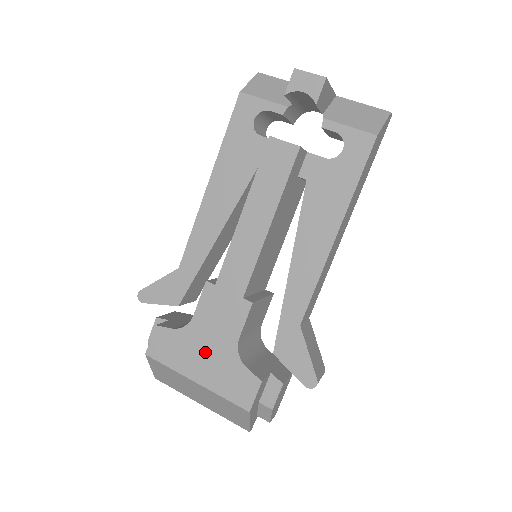
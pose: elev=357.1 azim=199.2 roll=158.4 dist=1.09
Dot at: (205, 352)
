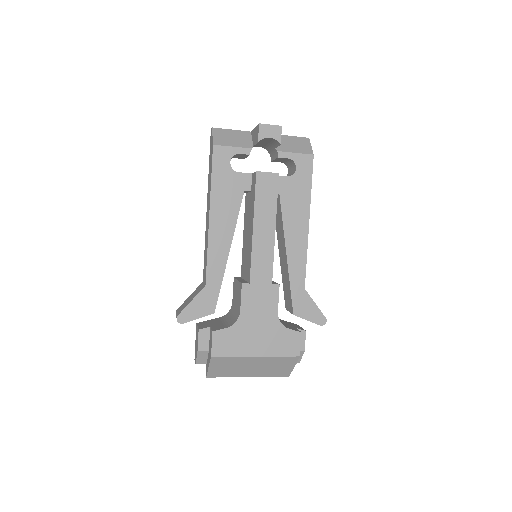
Dot at: (257, 332)
